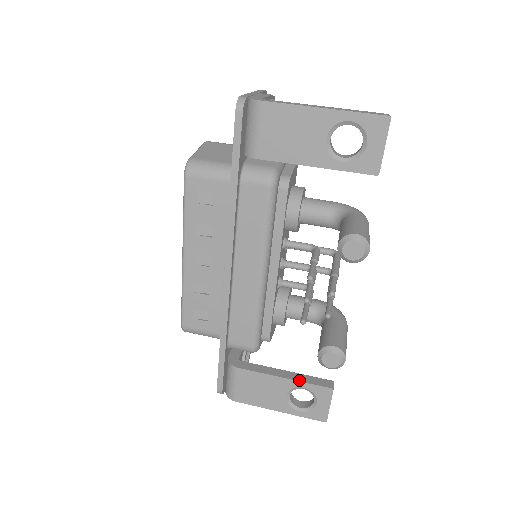
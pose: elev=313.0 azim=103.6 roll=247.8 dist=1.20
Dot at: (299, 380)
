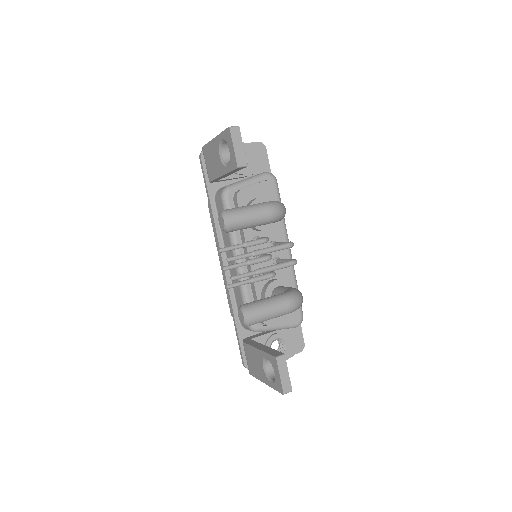
Dot at: (264, 350)
